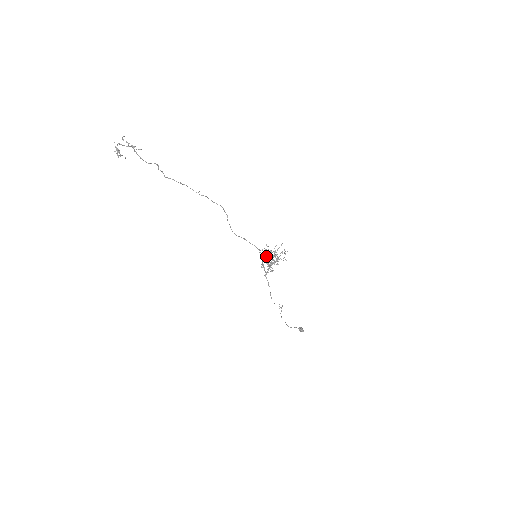
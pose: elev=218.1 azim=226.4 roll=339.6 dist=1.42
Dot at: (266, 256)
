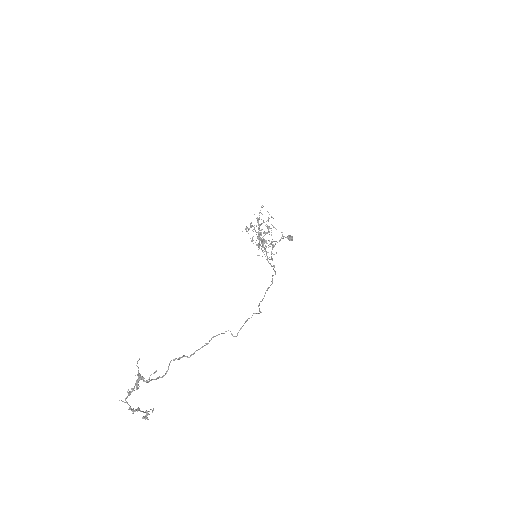
Dot at: occluded
